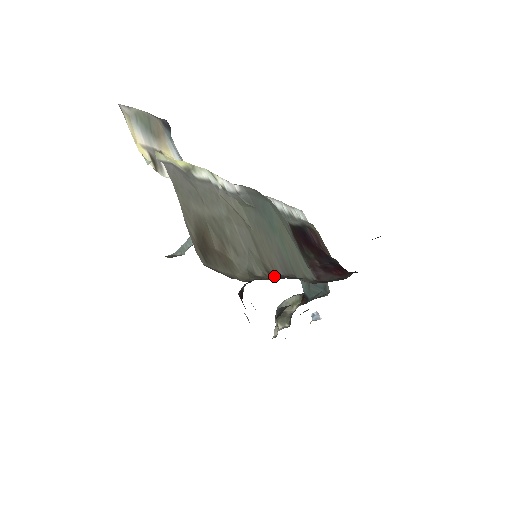
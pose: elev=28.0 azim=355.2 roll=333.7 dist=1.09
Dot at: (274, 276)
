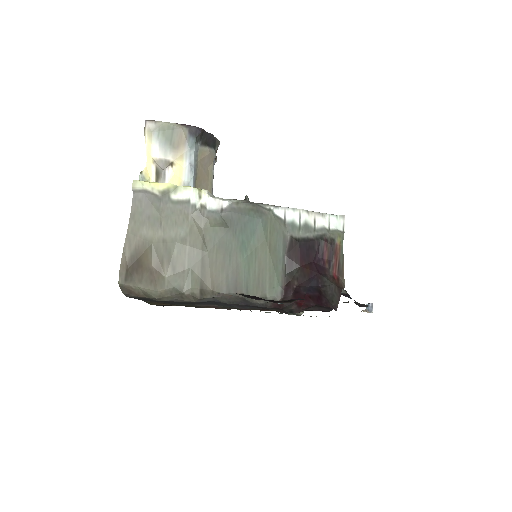
Dot at: (206, 295)
